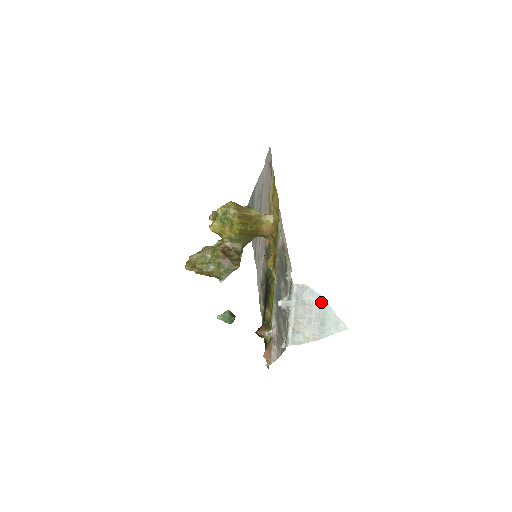
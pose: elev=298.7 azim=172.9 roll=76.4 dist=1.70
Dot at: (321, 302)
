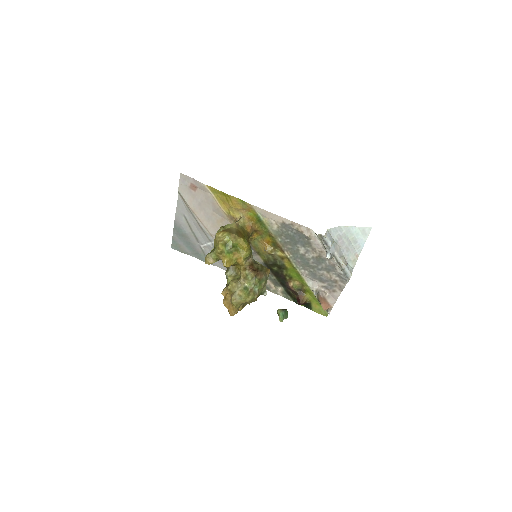
Dot at: (344, 230)
